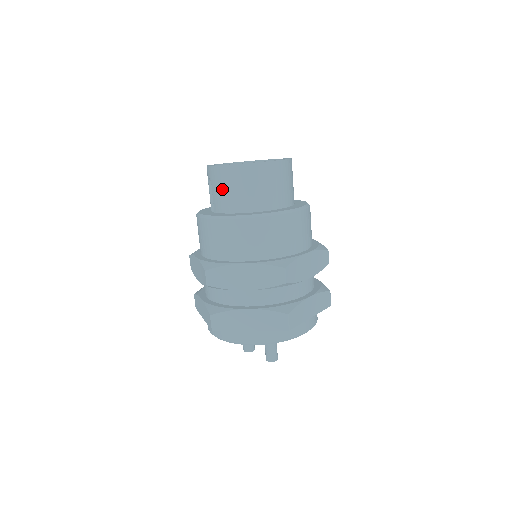
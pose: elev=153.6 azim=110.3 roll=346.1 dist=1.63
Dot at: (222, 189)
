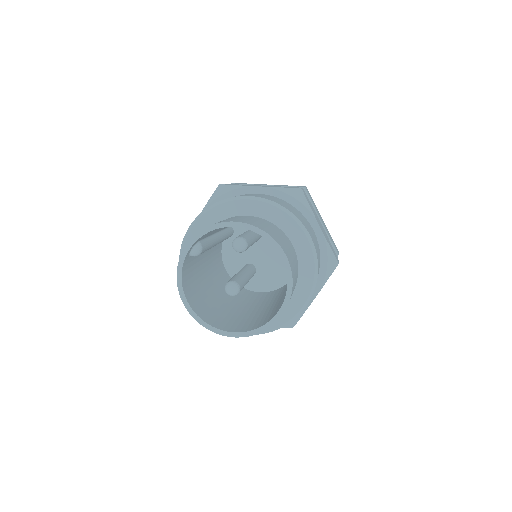
Dot at: occluded
